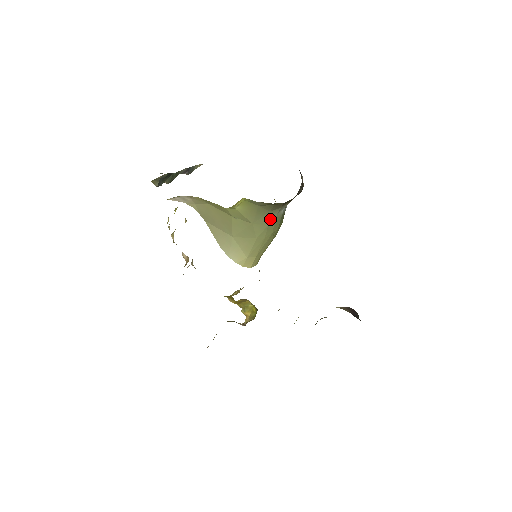
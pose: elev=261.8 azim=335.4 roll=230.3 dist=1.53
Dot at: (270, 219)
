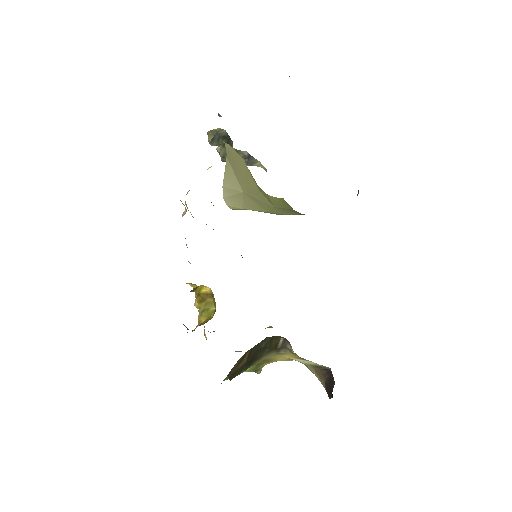
Dot at: (296, 214)
